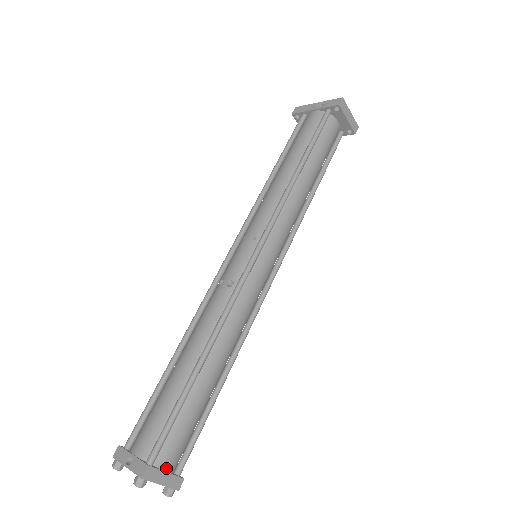
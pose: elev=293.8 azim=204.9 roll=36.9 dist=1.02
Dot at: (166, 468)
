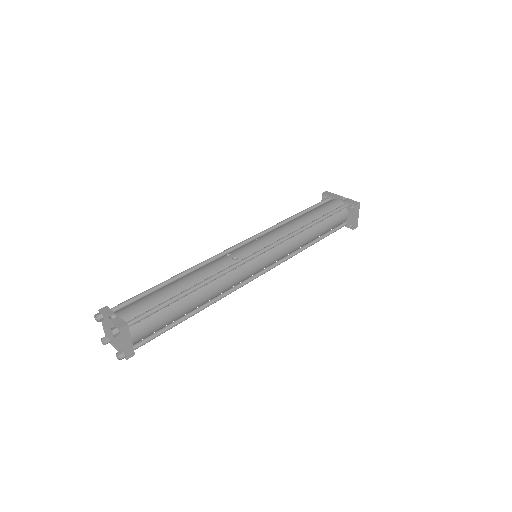
Dot at: (132, 337)
